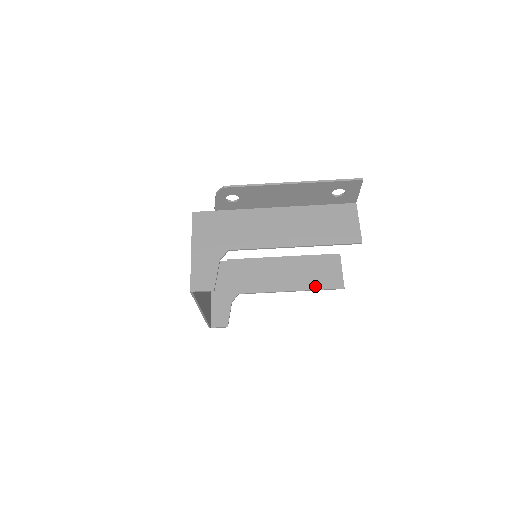
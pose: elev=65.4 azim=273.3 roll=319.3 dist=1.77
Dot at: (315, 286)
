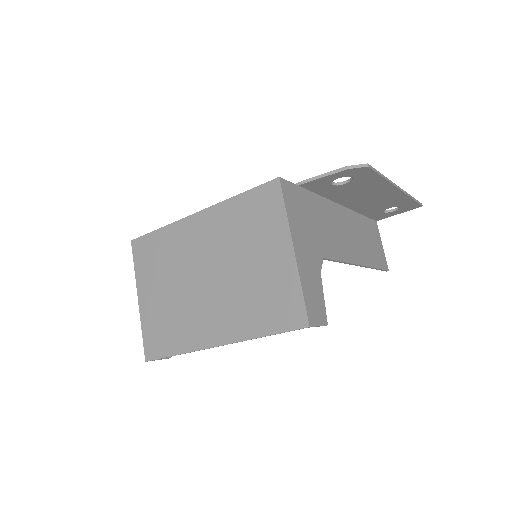
Dot at: occluded
